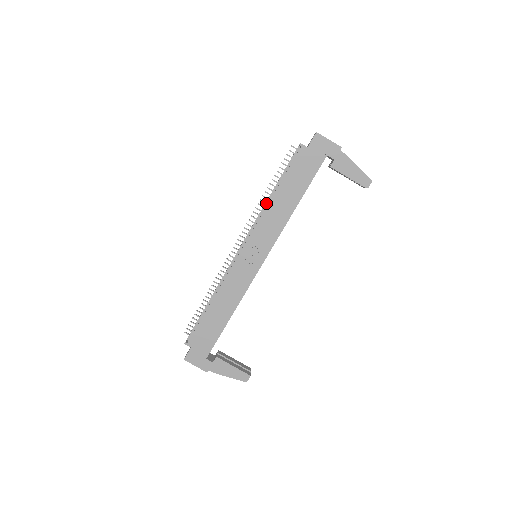
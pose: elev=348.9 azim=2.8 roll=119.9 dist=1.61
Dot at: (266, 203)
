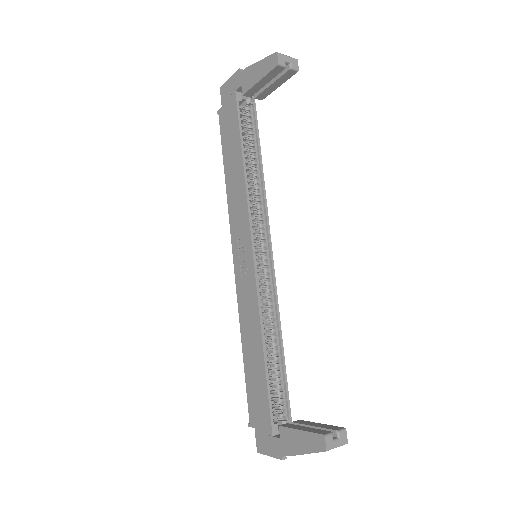
Dot at: occluded
